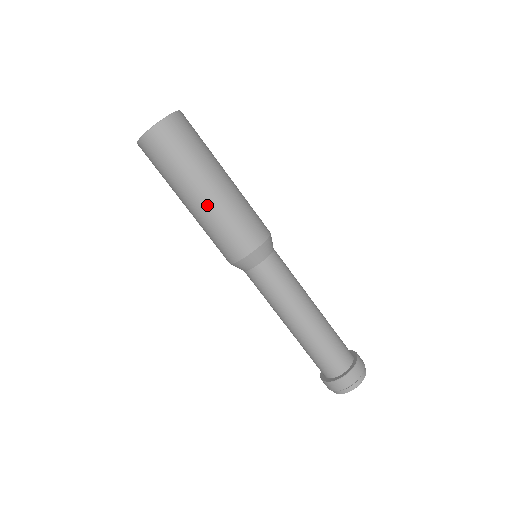
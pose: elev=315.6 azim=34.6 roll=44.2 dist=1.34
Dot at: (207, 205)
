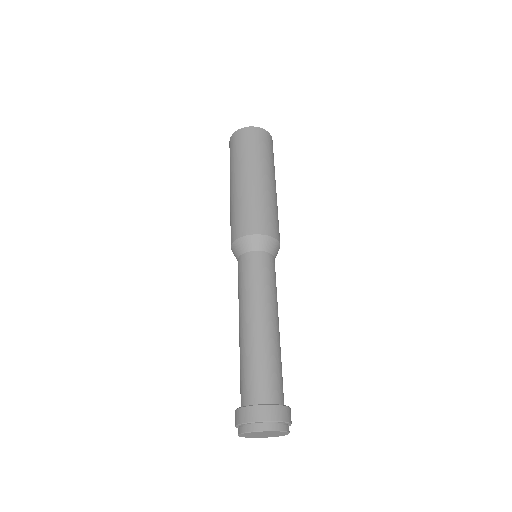
Dot at: (234, 192)
